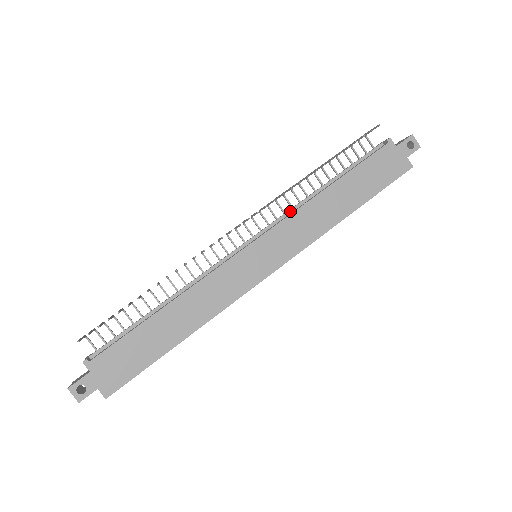
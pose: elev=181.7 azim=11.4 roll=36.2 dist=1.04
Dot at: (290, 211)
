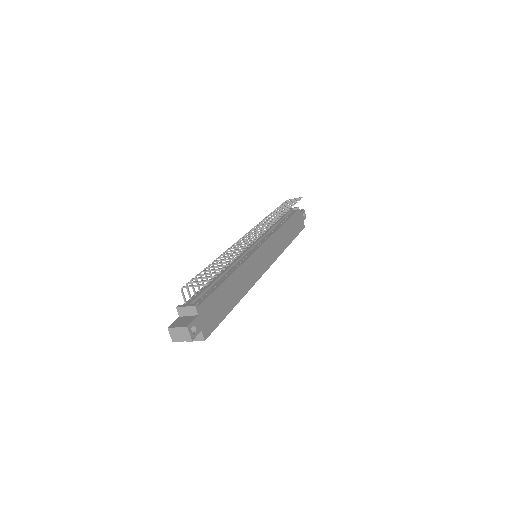
Dot at: (268, 232)
